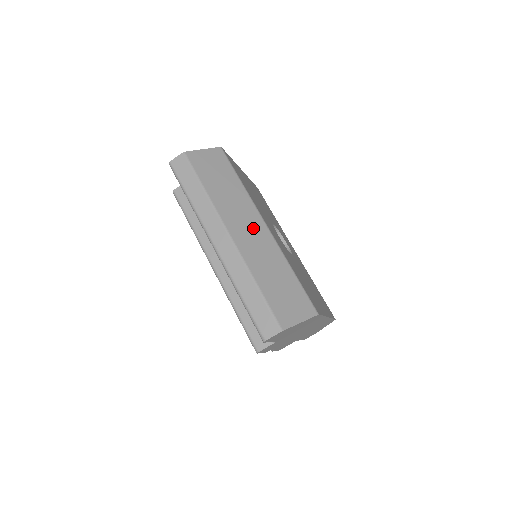
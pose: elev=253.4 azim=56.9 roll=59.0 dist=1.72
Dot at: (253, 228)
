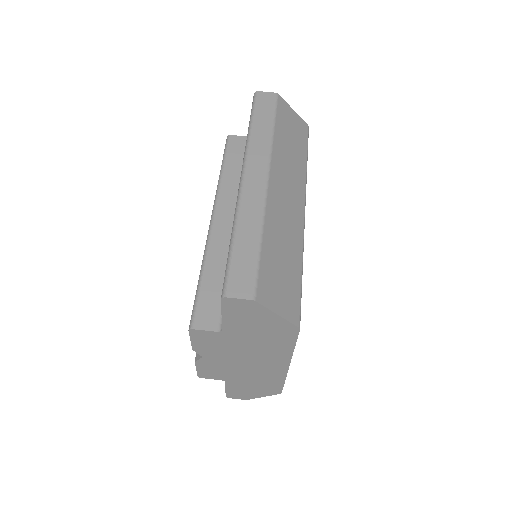
Dot at: (292, 198)
